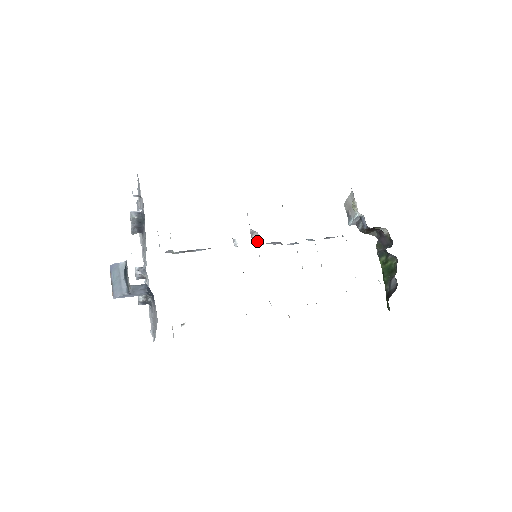
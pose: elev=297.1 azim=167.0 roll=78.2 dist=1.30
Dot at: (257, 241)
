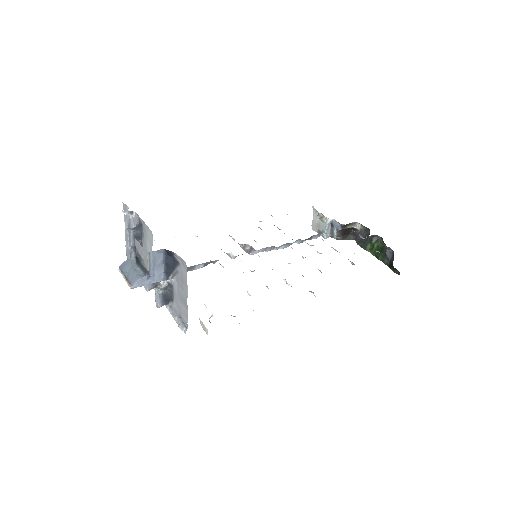
Dot at: (251, 250)
